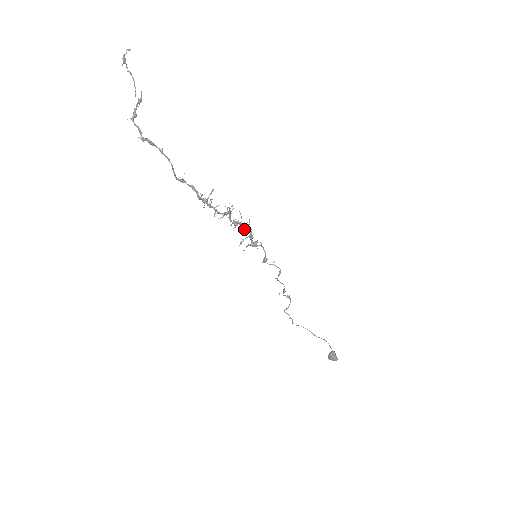
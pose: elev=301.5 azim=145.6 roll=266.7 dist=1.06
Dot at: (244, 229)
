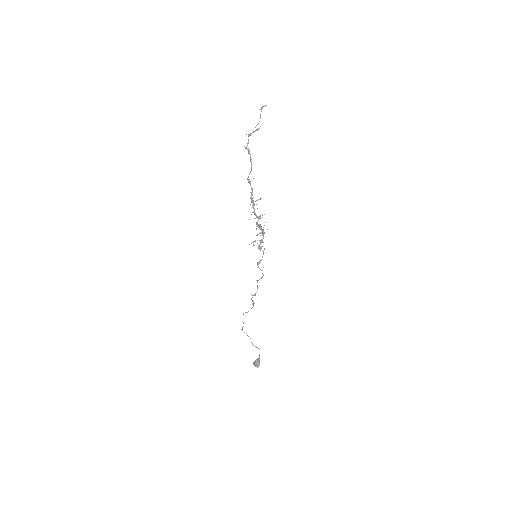
Dot at: (261, 233)
